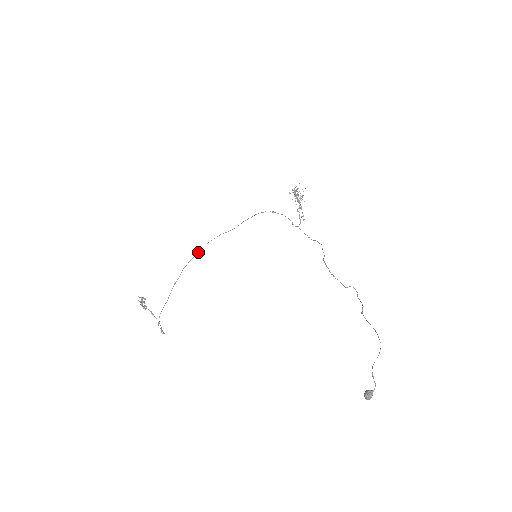
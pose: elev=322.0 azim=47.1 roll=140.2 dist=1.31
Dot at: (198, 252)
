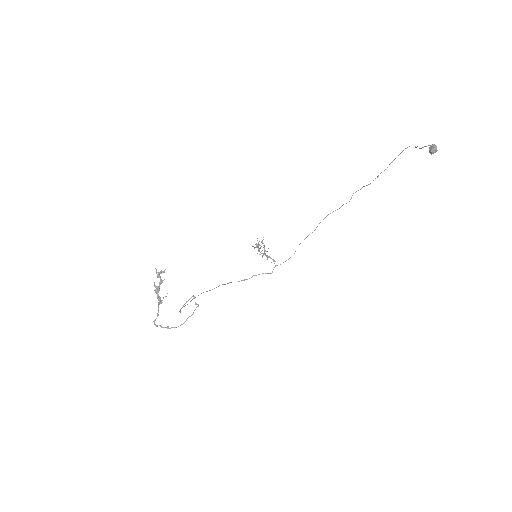
Dot at: occluded
